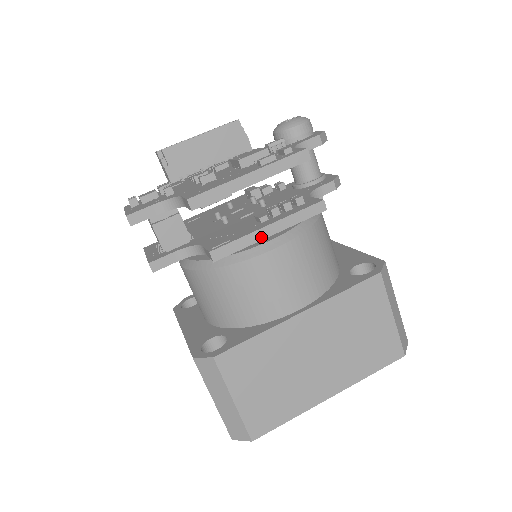
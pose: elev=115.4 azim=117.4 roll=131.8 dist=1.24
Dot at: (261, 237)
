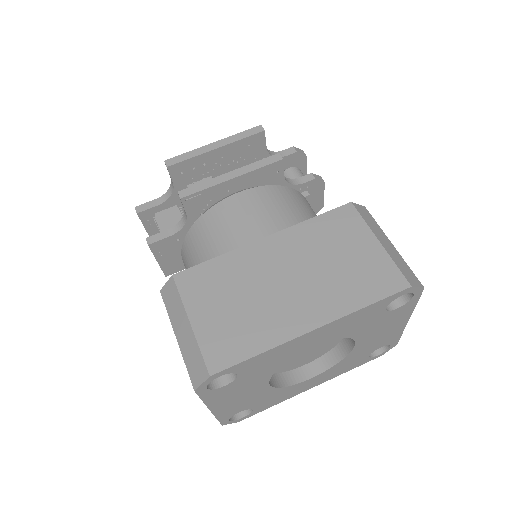
Dot at: (223, 180)
